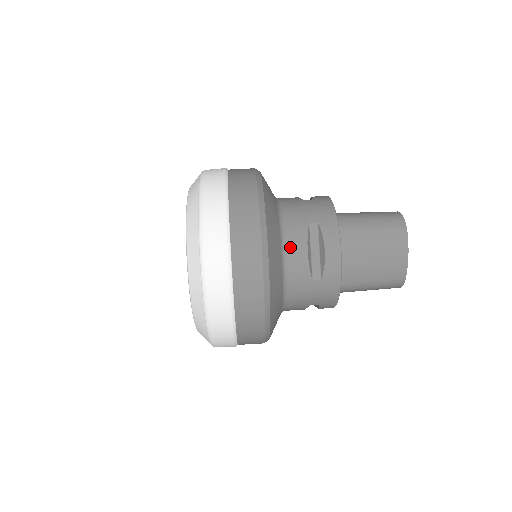
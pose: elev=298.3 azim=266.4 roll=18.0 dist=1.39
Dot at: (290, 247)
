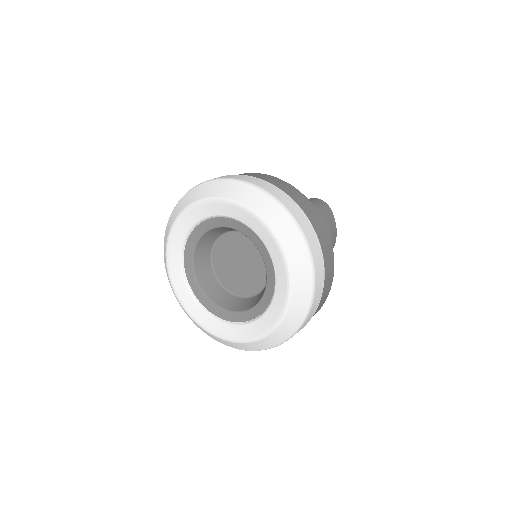
Dot at: occluded
